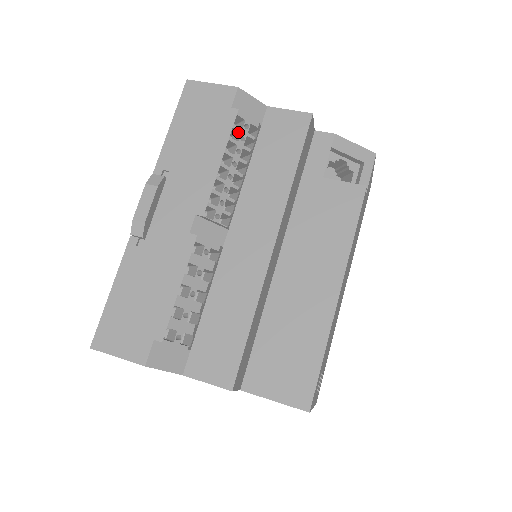
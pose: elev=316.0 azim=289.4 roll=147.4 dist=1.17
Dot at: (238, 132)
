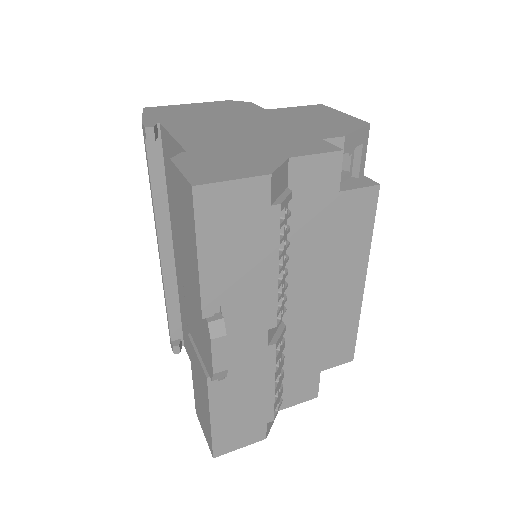
Dot at: (280, 223)
